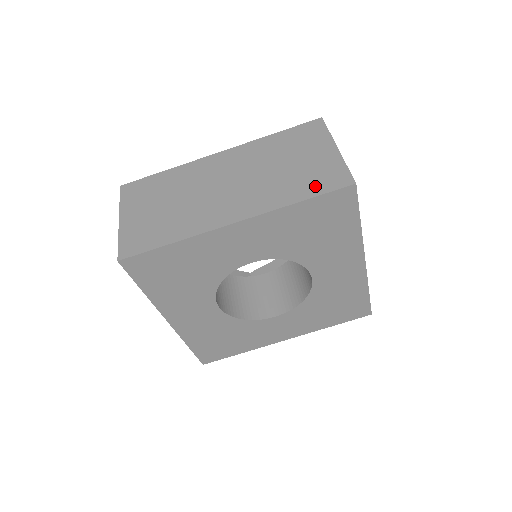
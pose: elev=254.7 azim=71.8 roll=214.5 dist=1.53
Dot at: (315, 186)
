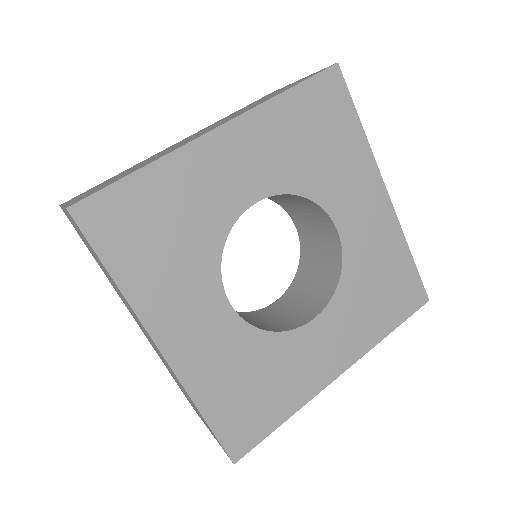
Dot at: occluded
